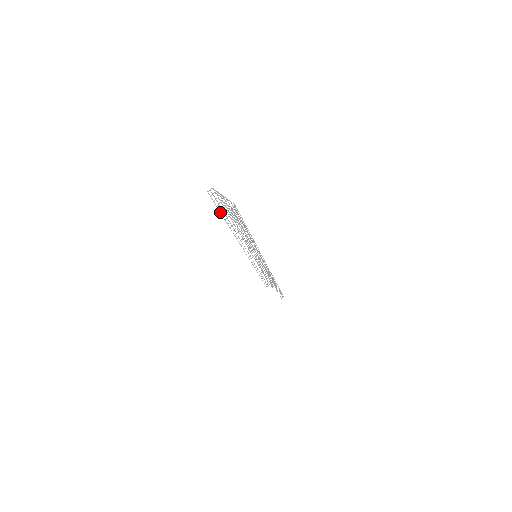
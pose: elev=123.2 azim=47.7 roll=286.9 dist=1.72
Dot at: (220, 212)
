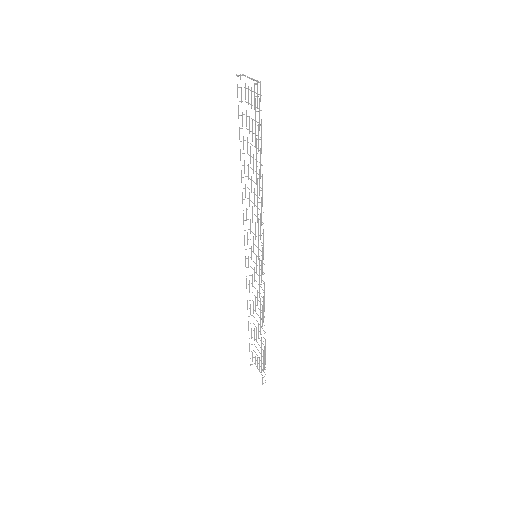
Dot at: (239, 132)
